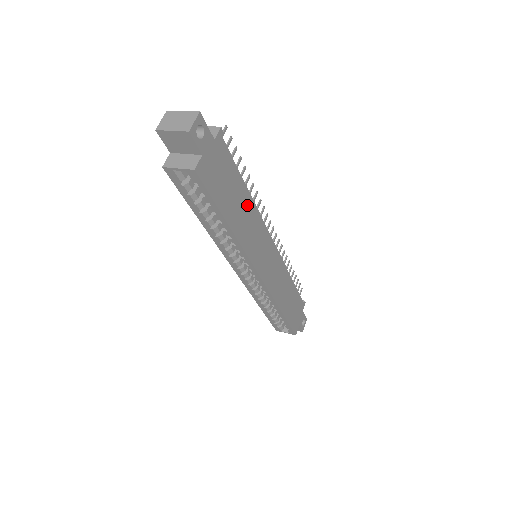
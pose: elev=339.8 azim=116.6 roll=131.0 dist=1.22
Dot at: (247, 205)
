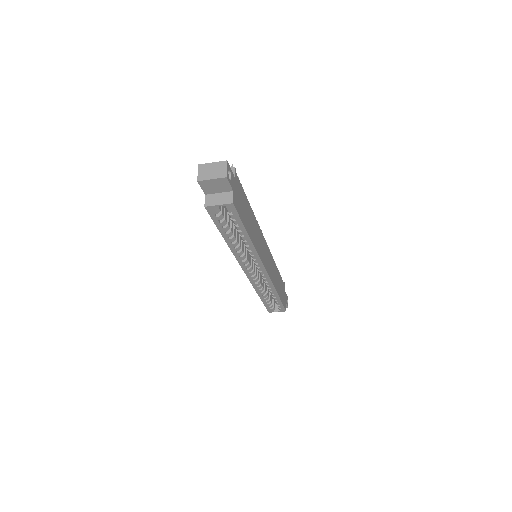
Dot at: (252, 219)
